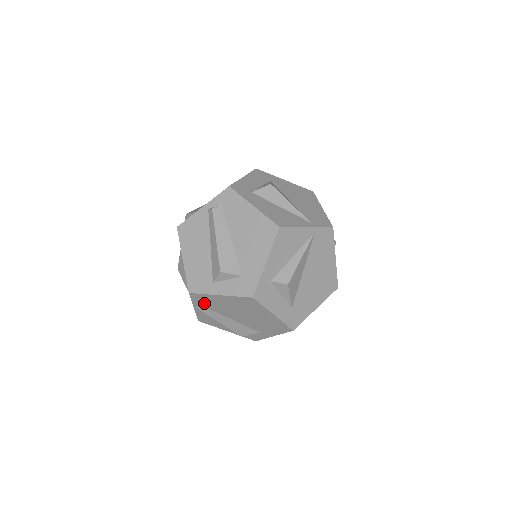
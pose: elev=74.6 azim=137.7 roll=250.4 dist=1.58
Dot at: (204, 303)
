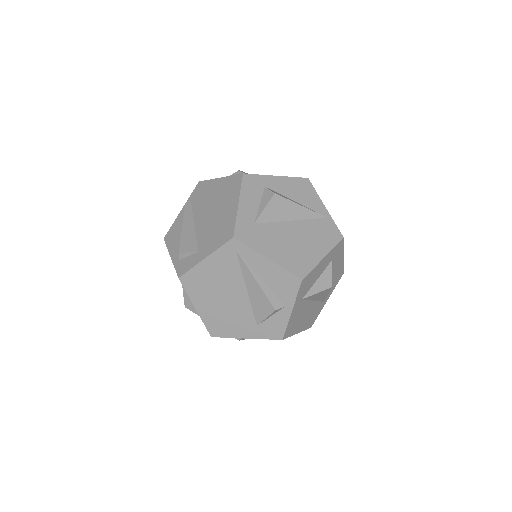
Dot at: (196, 198)
